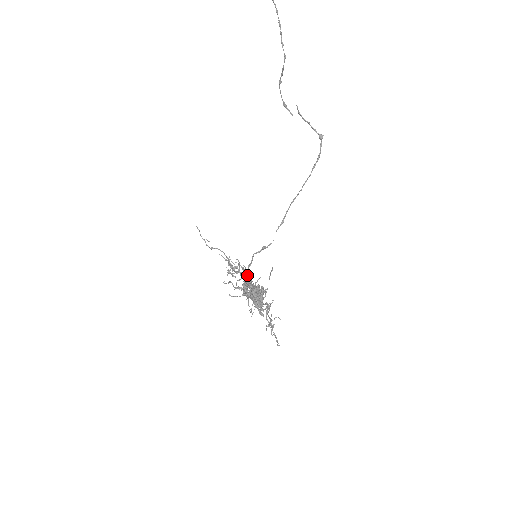
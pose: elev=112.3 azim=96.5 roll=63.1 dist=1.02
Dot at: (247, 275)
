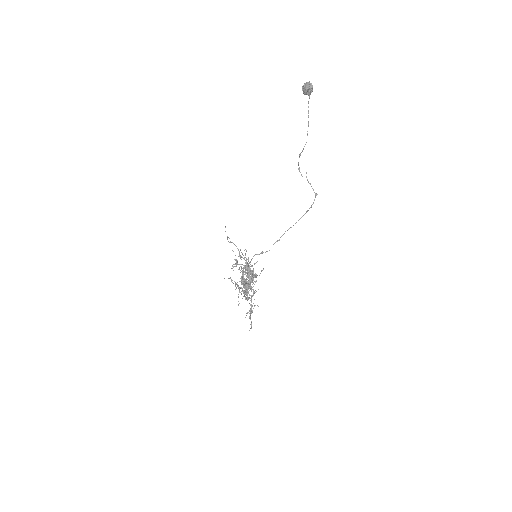
Dot at: (248, 263)
